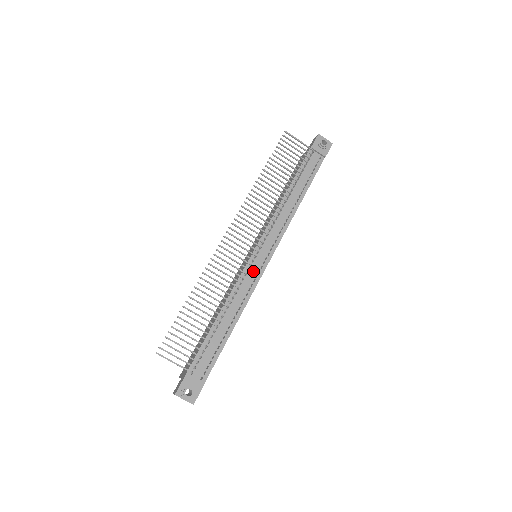
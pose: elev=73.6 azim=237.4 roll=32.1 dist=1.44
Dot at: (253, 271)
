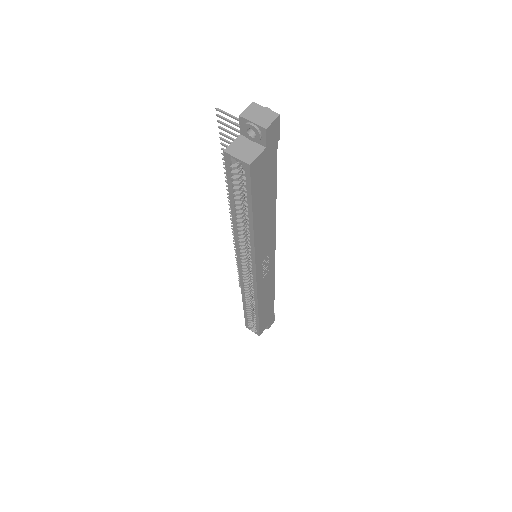
Dot at: occluded
